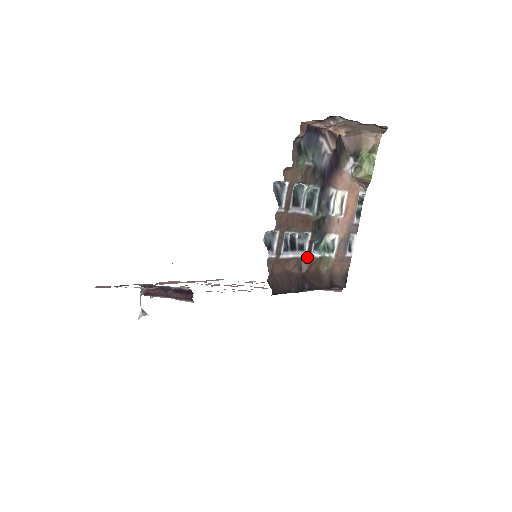
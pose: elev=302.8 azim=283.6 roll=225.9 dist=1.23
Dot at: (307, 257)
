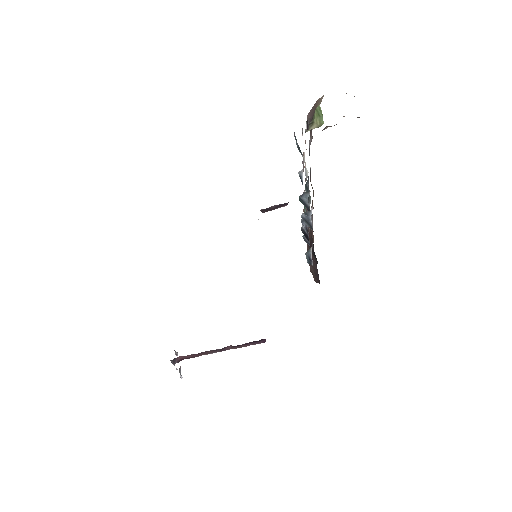
Dot at: (308, 230)
